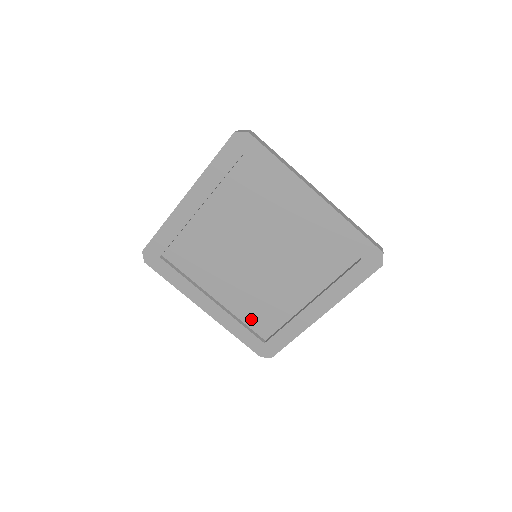
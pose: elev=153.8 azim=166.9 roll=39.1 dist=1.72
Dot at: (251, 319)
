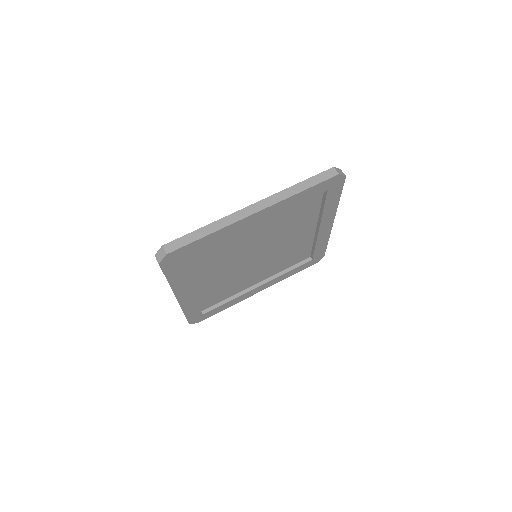
Dot at: (206, 298)
